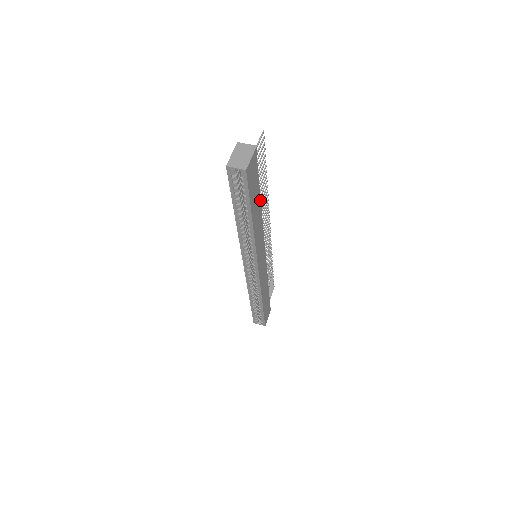
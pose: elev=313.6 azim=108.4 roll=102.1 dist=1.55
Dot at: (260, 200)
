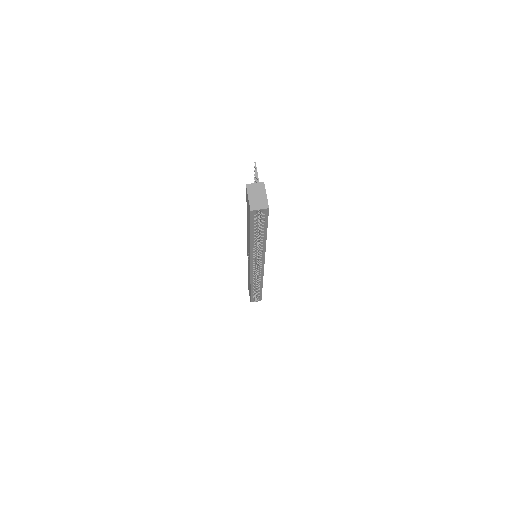
Dot at: occluded
